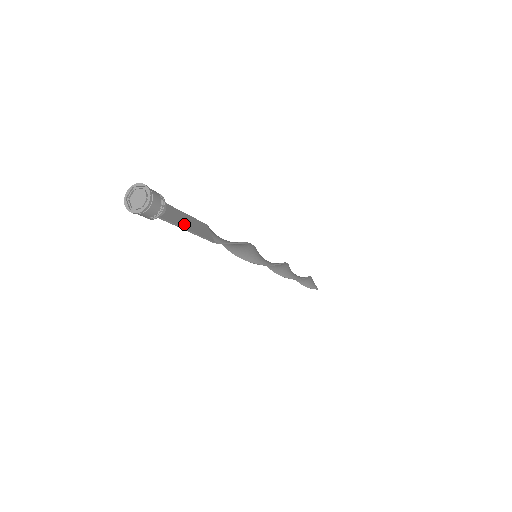
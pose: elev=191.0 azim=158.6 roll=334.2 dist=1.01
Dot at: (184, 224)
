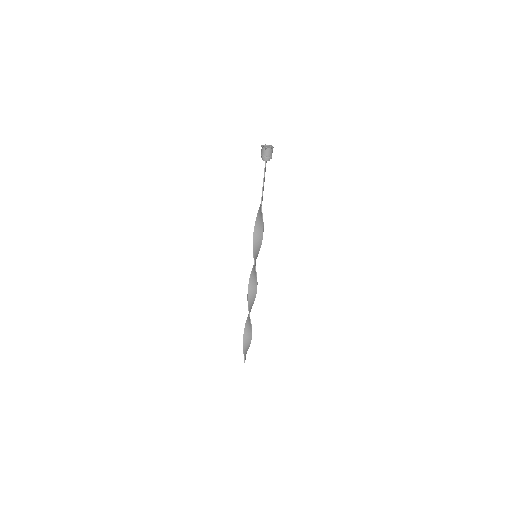
Dot at: (264, 179)
